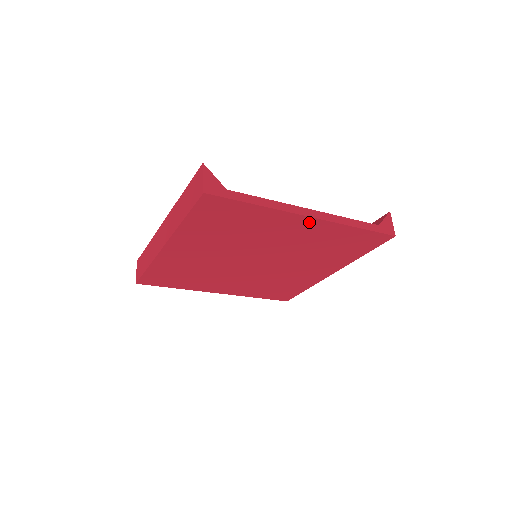
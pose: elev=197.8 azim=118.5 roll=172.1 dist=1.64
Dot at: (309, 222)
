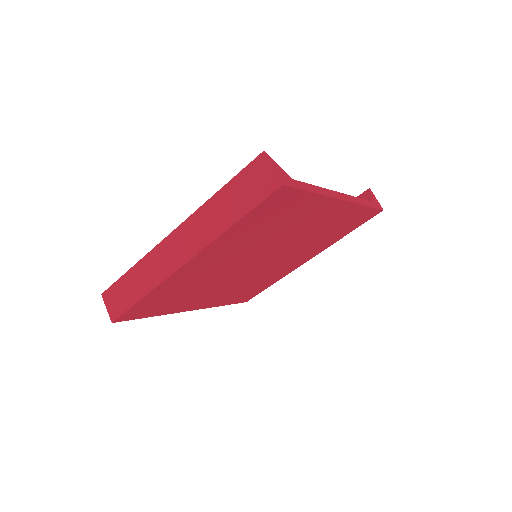
Dot at: (338, 206)
